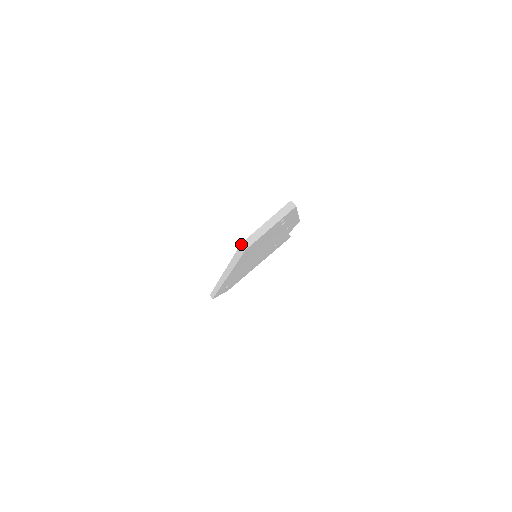
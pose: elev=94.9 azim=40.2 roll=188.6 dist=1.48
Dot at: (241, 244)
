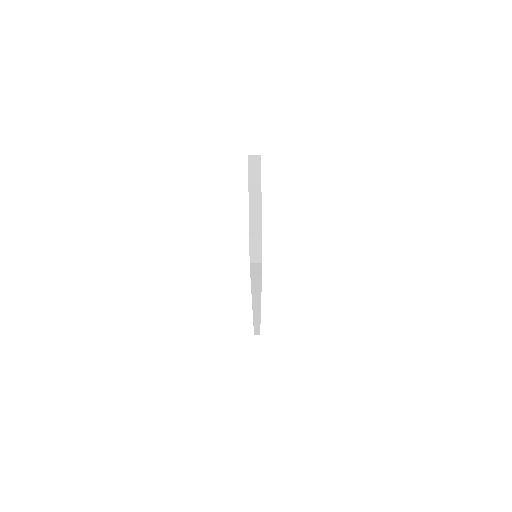
Dot at: (250, 264)
